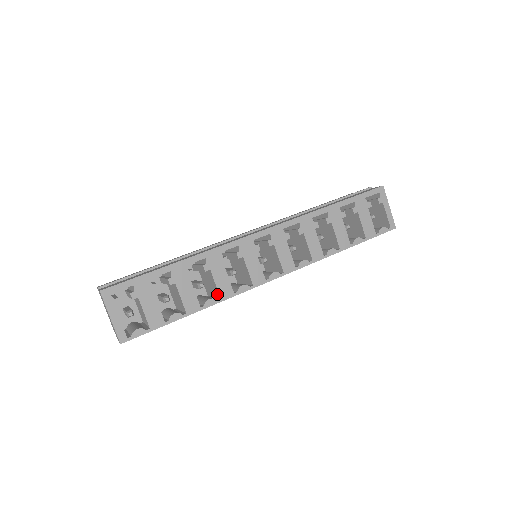
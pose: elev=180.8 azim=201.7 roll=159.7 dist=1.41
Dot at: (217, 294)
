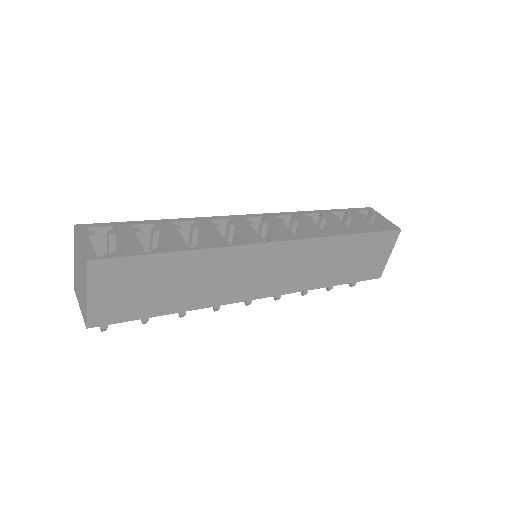
Dot at: occluded
